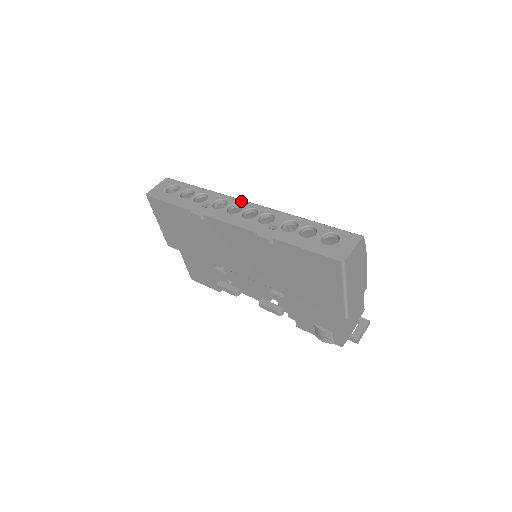
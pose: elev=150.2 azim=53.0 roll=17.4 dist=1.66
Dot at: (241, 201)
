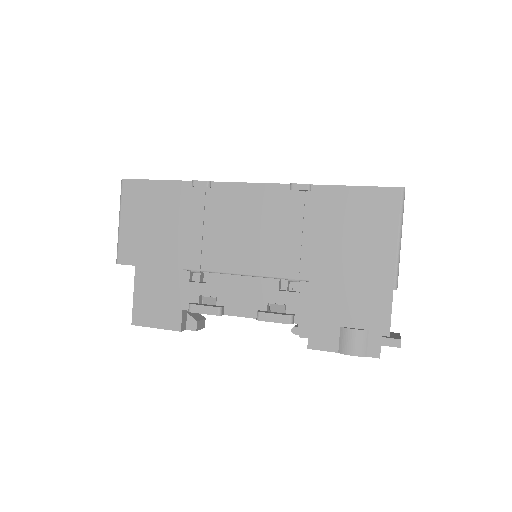
Dot at: occluded
